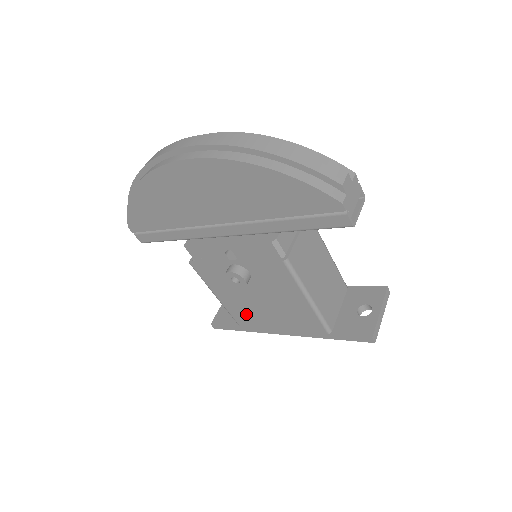
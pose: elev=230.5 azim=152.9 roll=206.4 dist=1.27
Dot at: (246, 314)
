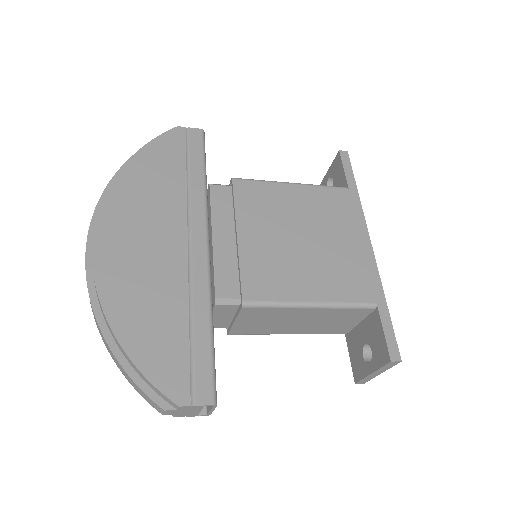
Dot at: occluded
